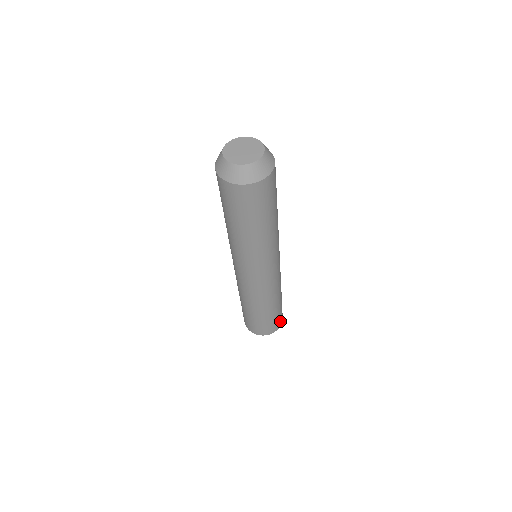
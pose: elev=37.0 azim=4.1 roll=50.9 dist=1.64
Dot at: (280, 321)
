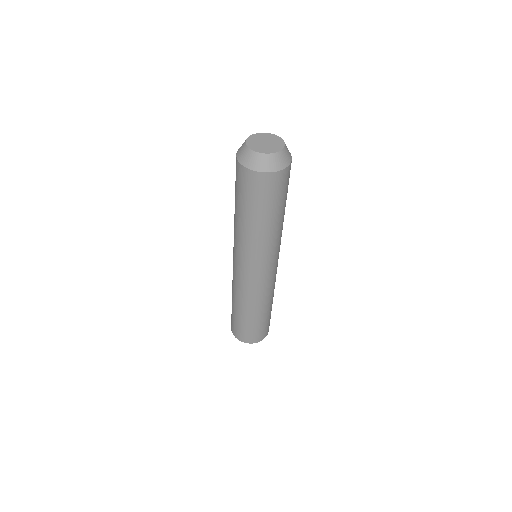
Dot at: occluded
